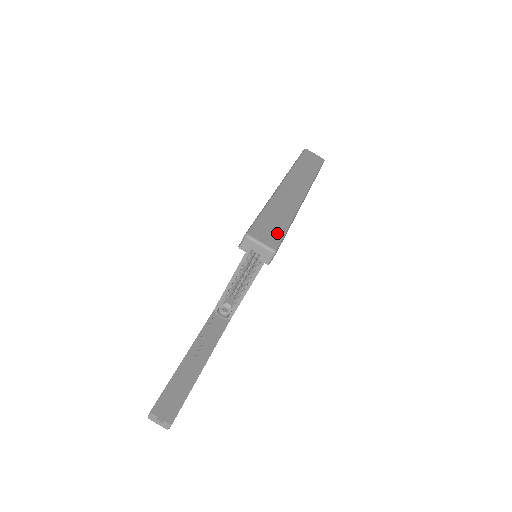
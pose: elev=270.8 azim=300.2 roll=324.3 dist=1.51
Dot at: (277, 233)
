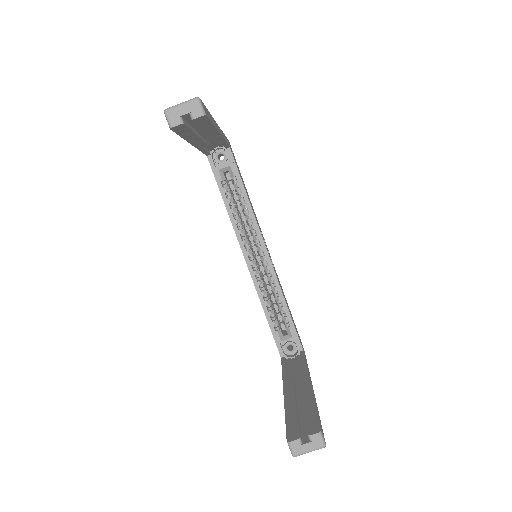
Dot at: occluded
